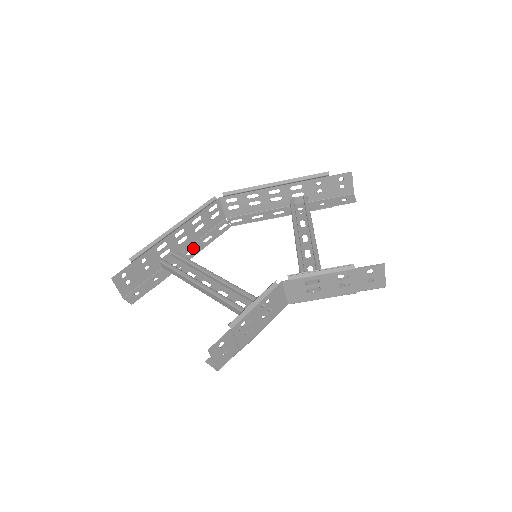
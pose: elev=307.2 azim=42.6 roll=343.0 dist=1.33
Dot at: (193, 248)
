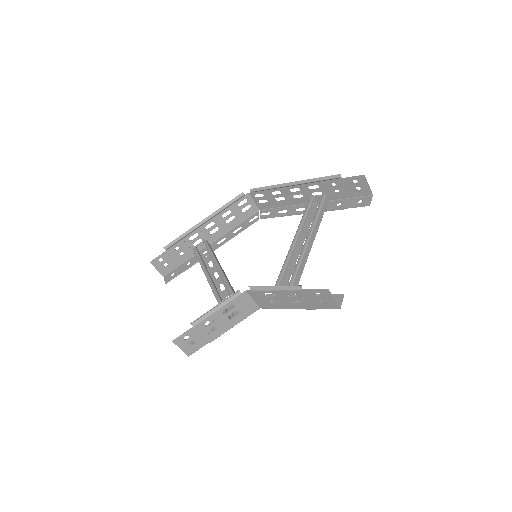
Dot at: occluded
